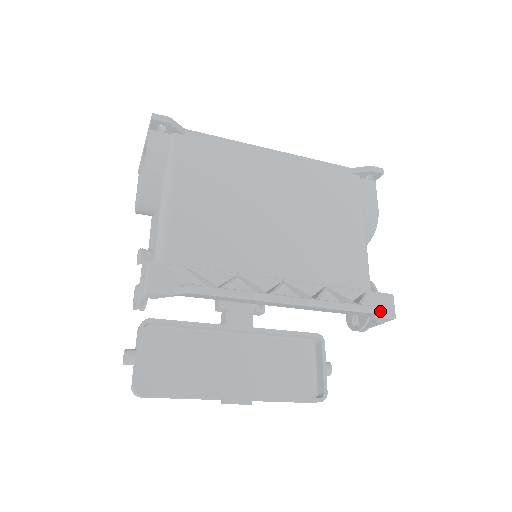
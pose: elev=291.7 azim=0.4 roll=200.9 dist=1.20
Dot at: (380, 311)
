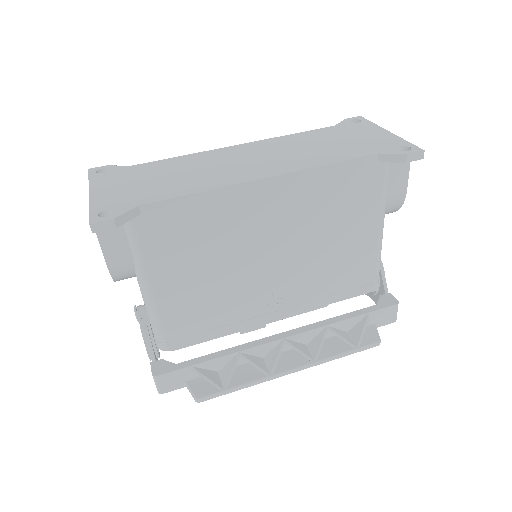
Dot at: (378, 345)
